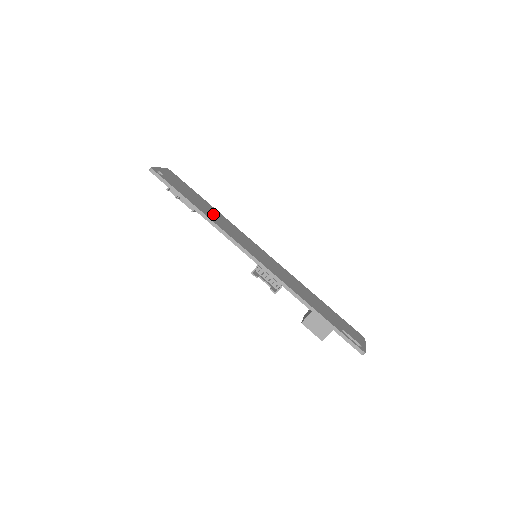
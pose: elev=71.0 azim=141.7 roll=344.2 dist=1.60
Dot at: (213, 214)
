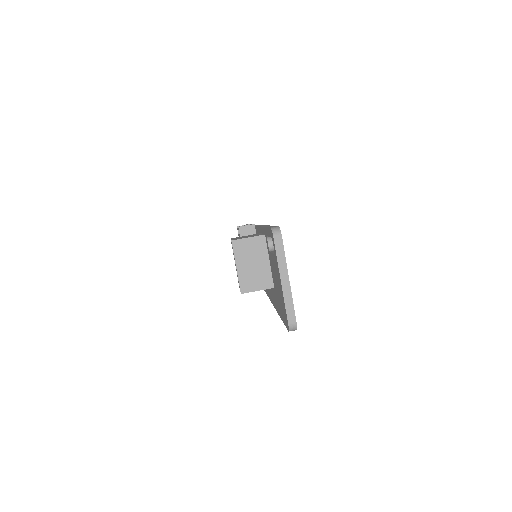
Dot at: occluded
